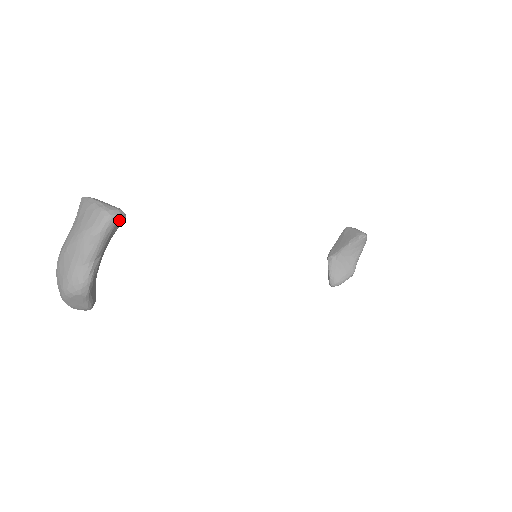
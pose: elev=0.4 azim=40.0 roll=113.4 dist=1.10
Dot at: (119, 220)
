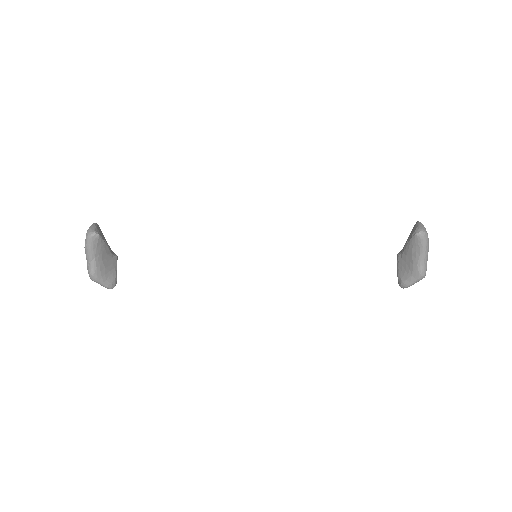
Dot at: (94, 238)
